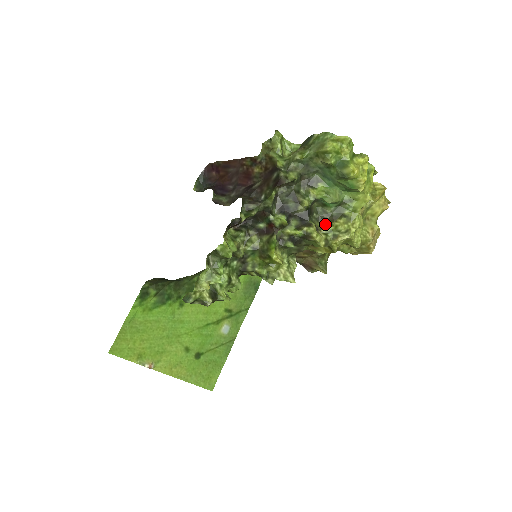
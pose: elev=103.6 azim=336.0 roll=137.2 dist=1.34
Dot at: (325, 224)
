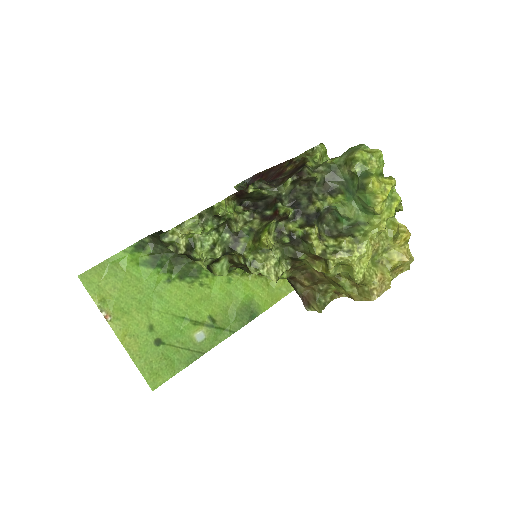
Dot at: (331, 238)
